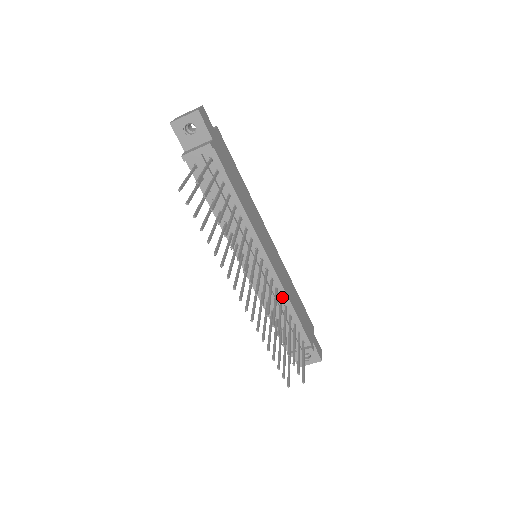
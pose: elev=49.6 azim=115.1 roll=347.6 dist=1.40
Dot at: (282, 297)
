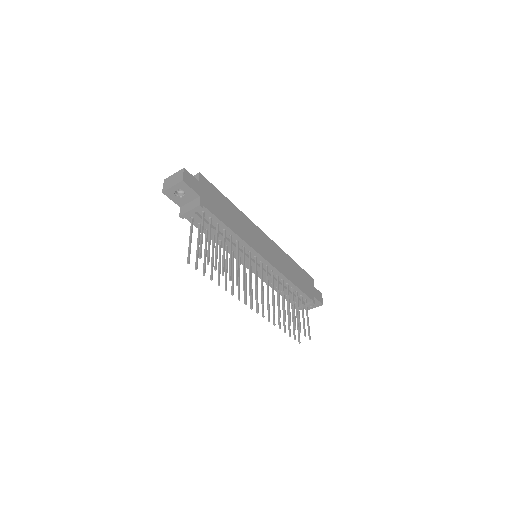
Dot at: (283, 279)
